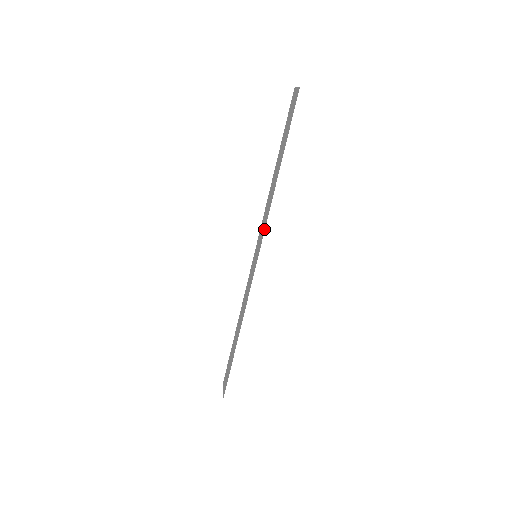
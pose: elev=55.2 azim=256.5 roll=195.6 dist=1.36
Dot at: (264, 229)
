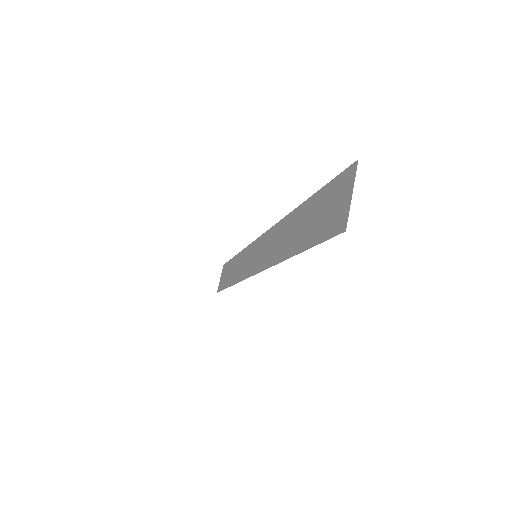
Dot at: (263, 267)
